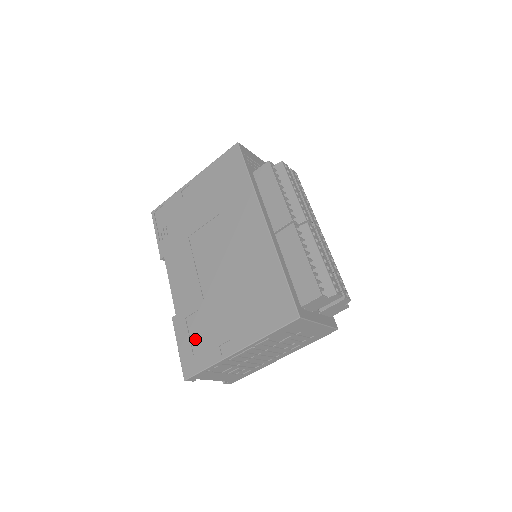
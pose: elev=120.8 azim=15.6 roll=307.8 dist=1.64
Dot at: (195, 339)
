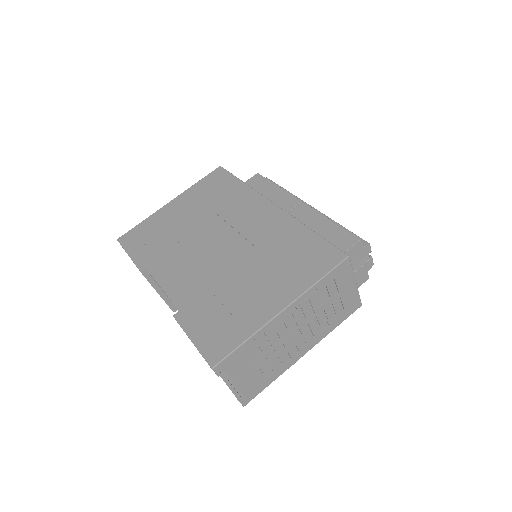
Dot at: (216, 322)
